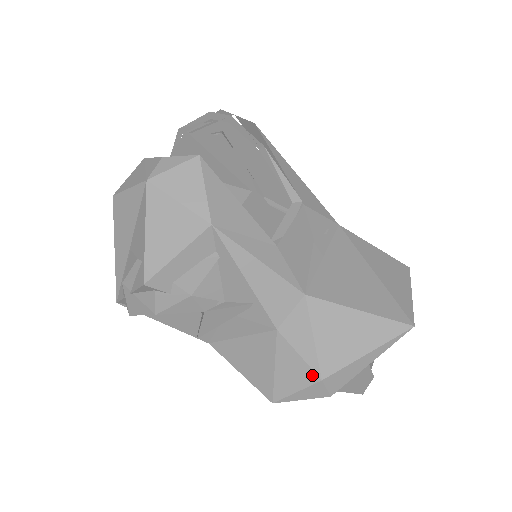
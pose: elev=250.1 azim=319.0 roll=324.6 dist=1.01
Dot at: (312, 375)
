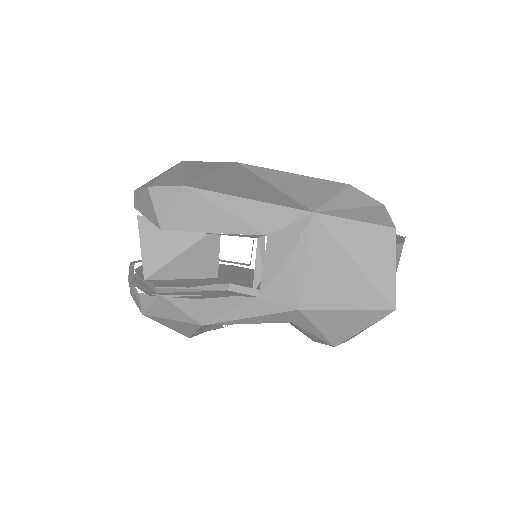
Dot at: (327, 344)
